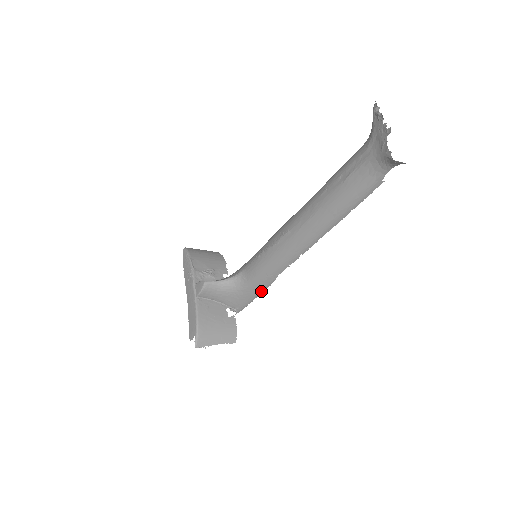
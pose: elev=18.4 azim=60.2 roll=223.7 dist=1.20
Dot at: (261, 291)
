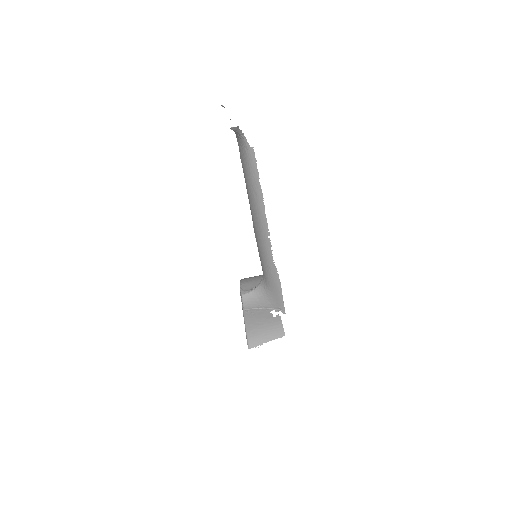
Dot at: (278, 283)
